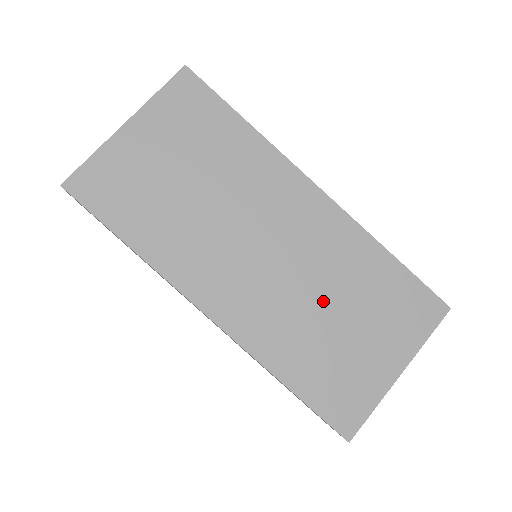
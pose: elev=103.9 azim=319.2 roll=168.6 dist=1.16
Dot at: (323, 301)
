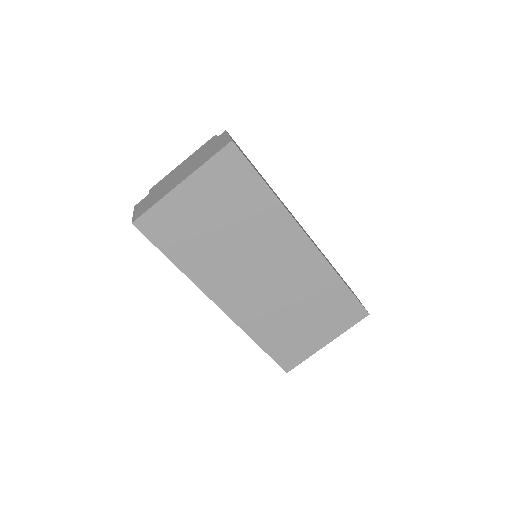
Dot at: (292, 305)
